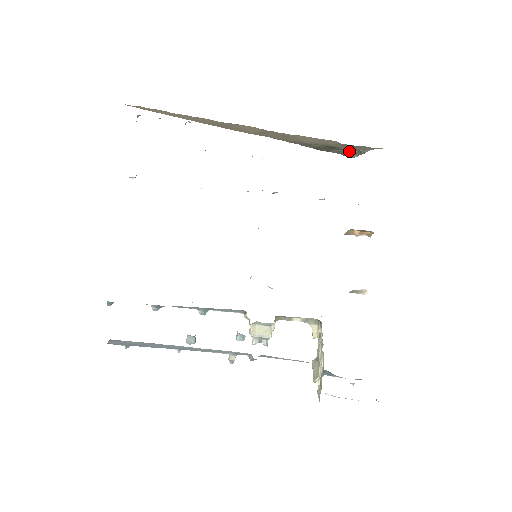
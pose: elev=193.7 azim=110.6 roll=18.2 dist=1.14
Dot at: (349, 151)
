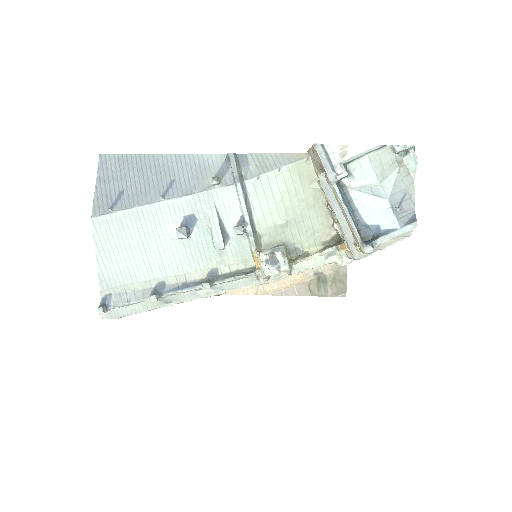
Dot at: (336, 273)
